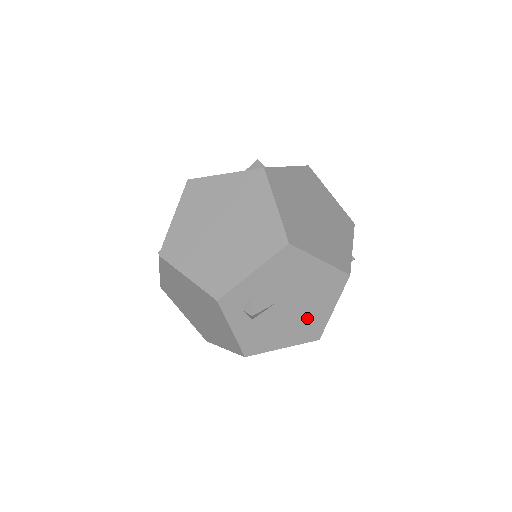
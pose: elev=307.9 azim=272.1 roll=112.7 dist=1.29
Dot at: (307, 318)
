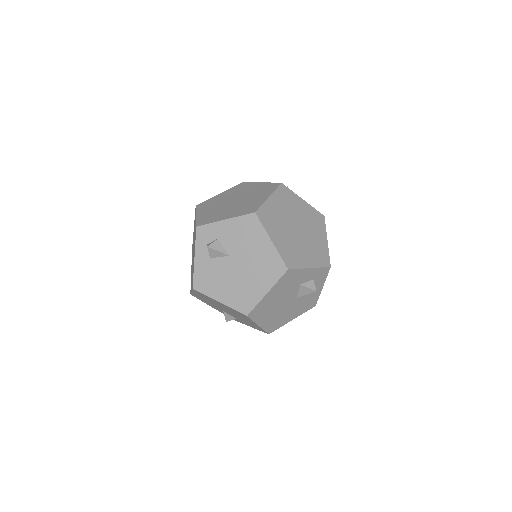
Dot at: (245, 287)
